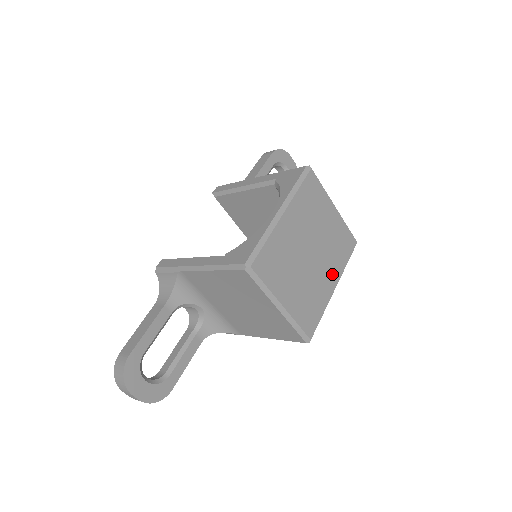
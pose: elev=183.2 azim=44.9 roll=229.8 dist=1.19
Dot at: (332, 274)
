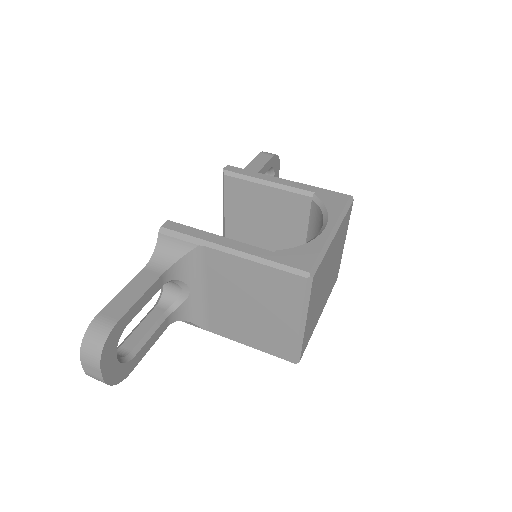
Dot at: (324, 302)
